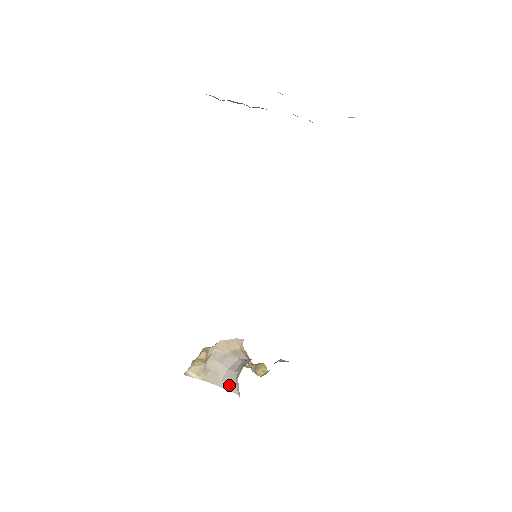
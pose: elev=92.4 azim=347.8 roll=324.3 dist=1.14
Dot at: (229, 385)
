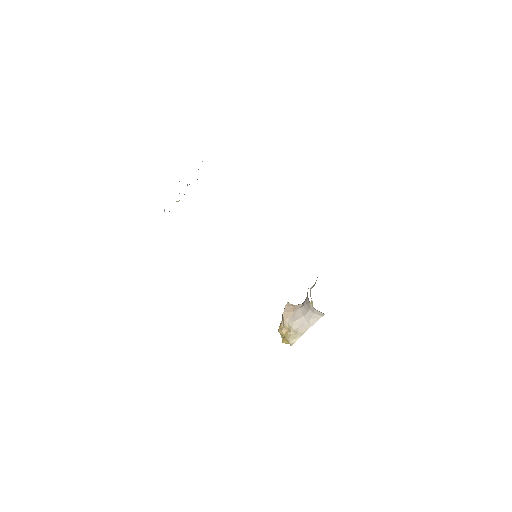
Dot at: (314, 319)
